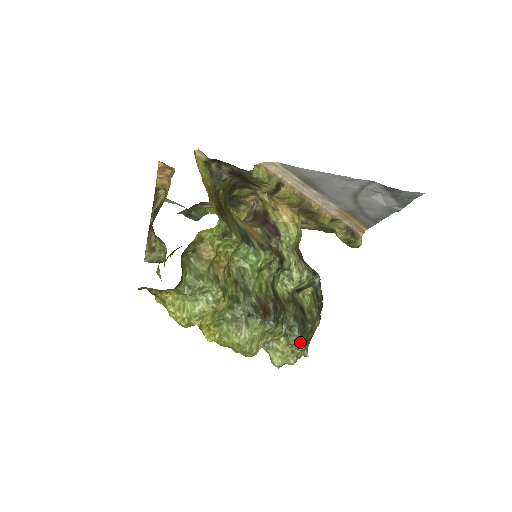
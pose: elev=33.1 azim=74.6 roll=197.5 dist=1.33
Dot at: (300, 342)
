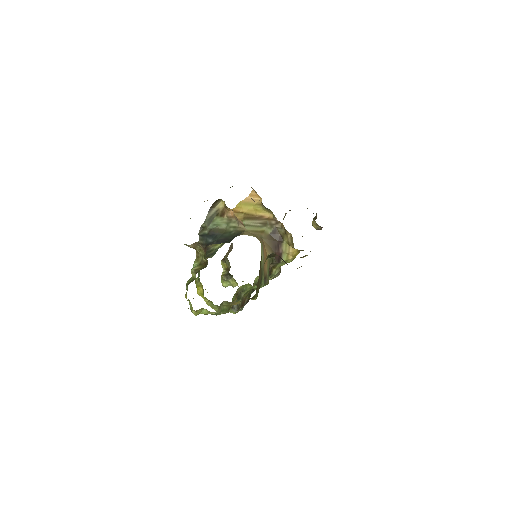
Dot at: occluded
